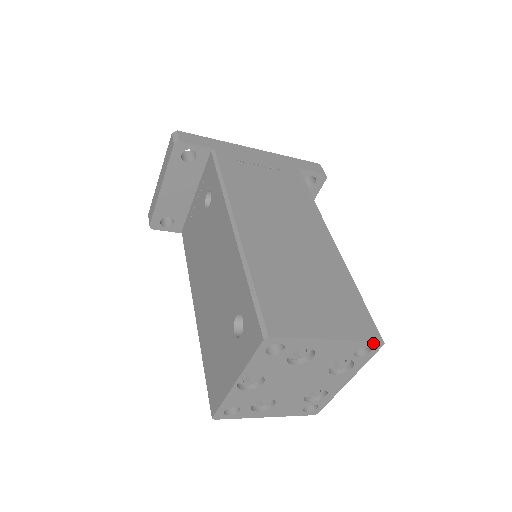
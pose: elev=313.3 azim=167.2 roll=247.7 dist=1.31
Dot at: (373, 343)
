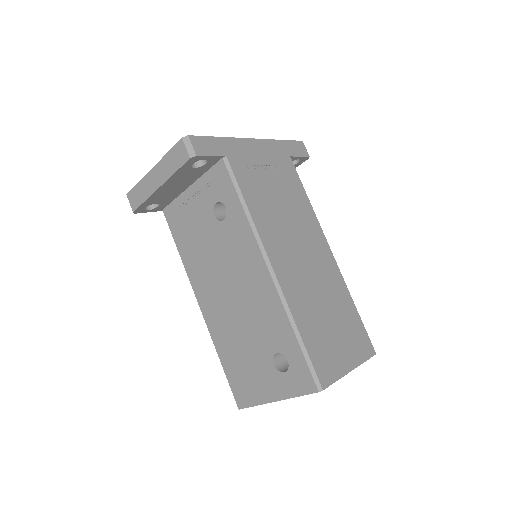
Dot at: (370, 357)
